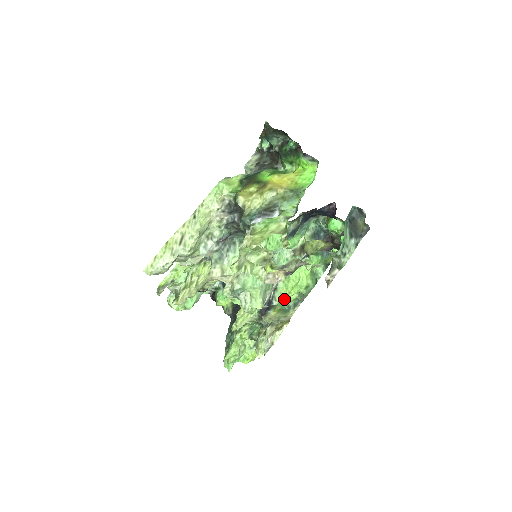
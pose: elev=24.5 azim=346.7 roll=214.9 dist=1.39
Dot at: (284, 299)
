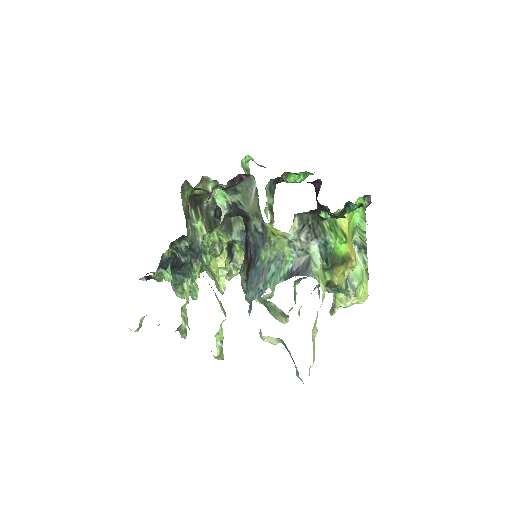
Dot at: occluded
